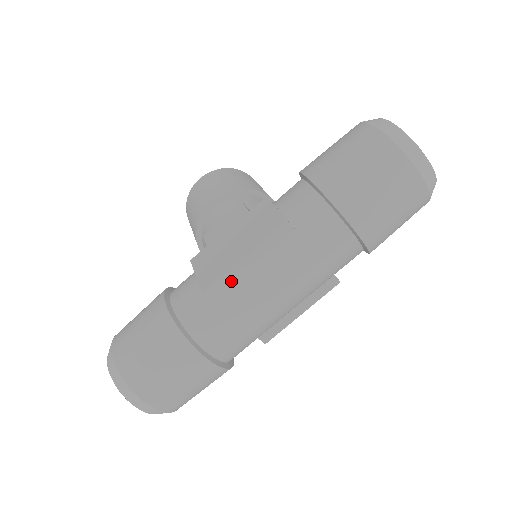
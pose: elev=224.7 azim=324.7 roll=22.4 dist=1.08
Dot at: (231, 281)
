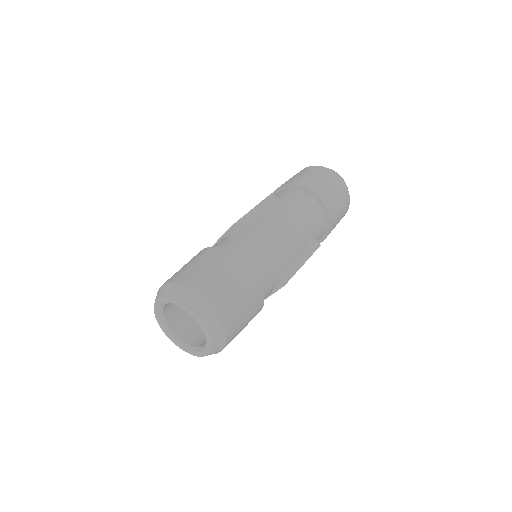
Dot at: (247, 224)
